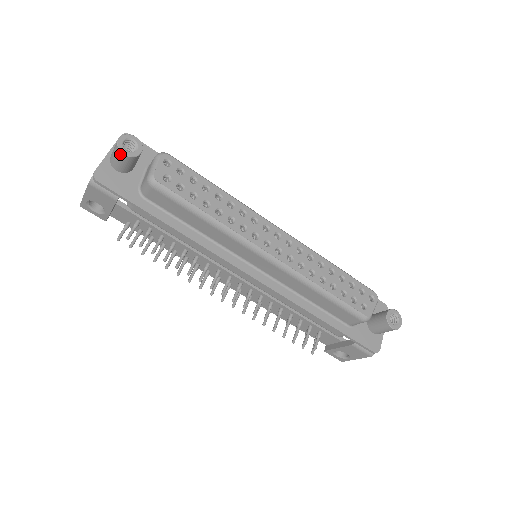
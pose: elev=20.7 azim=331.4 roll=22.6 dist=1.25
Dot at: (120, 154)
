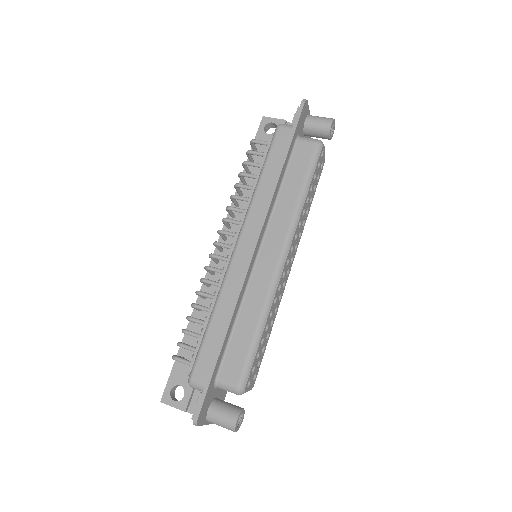
Dot at: (238, 422)
